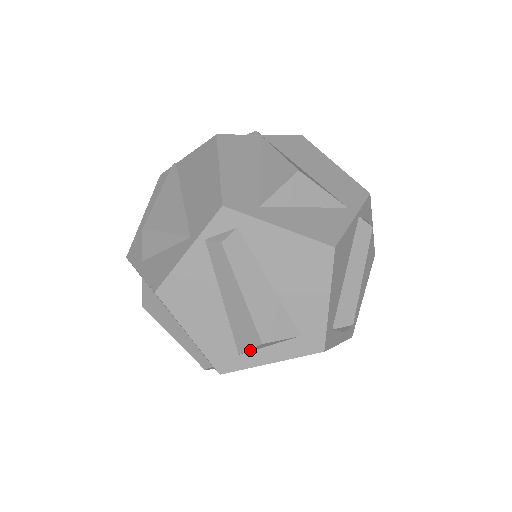
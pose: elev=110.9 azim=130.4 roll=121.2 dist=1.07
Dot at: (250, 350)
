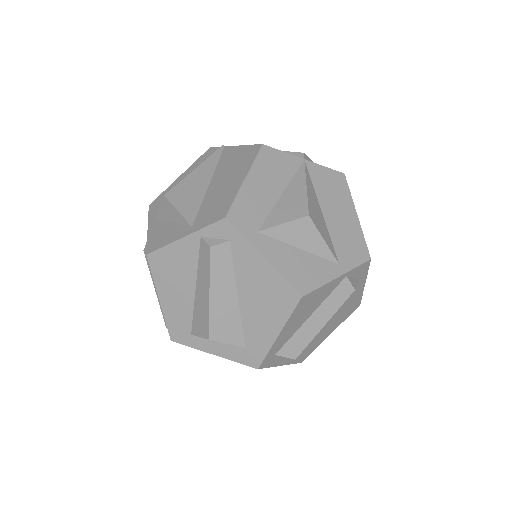
Dot at: (200, 337)
